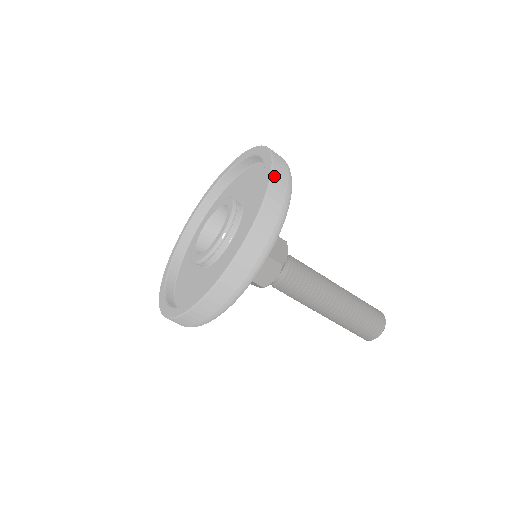
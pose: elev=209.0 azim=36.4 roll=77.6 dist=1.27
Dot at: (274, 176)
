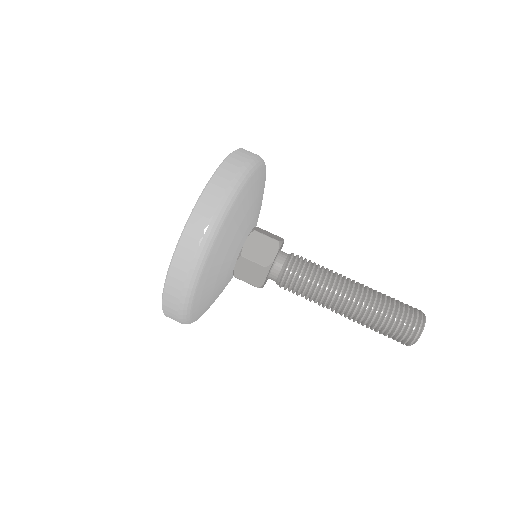
Dot at: occluded
